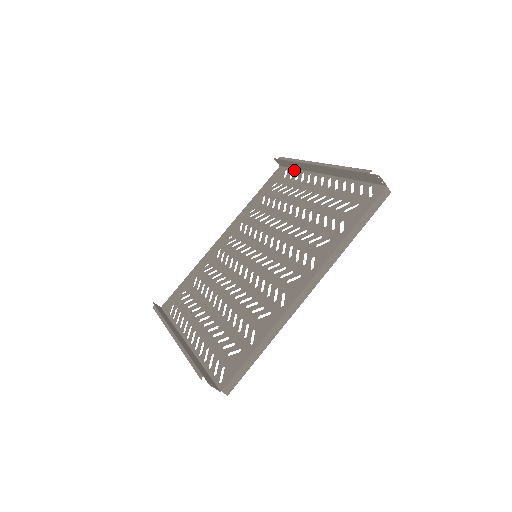
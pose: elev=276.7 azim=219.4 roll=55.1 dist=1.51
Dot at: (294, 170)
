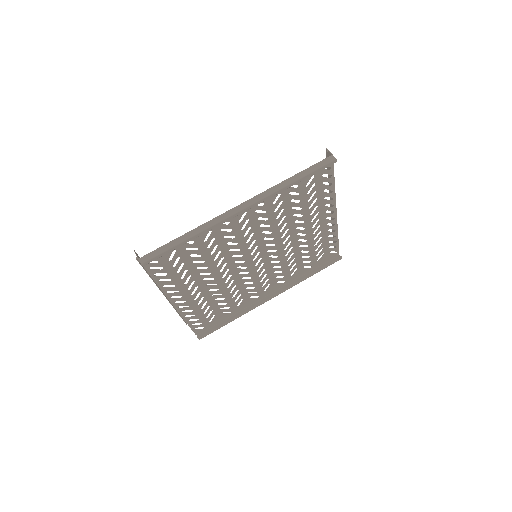
Dot at: (336, 239)
